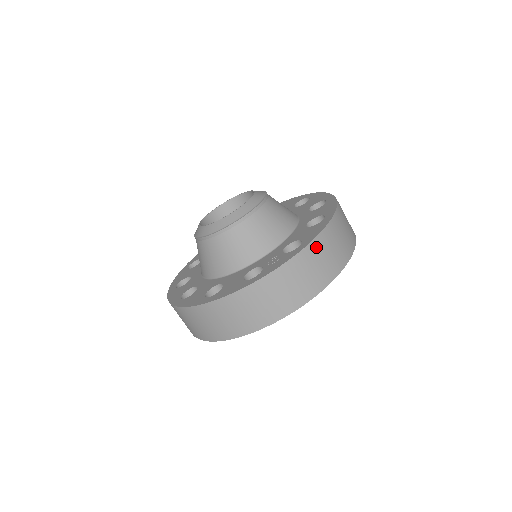
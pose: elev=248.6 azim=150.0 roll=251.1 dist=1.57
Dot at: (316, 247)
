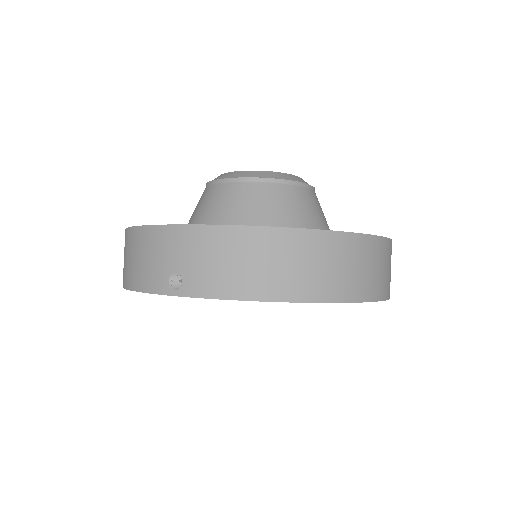
Dot at: occluded
